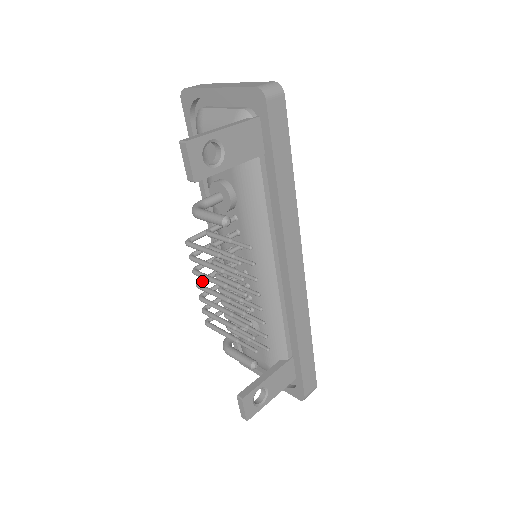
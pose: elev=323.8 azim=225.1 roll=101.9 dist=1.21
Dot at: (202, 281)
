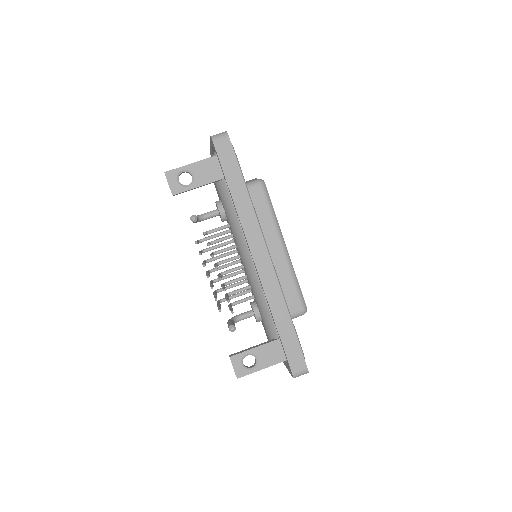
Dot at: (212, 270)
